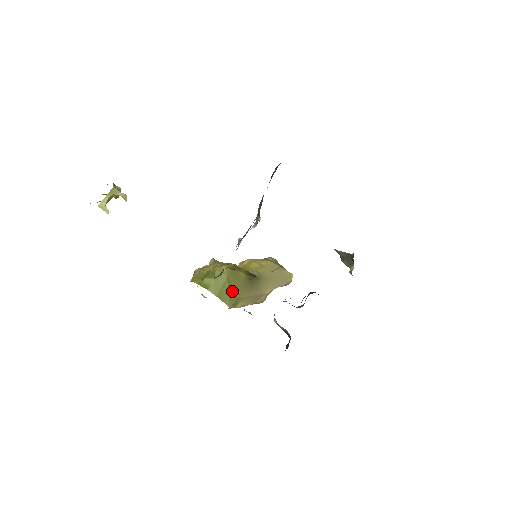
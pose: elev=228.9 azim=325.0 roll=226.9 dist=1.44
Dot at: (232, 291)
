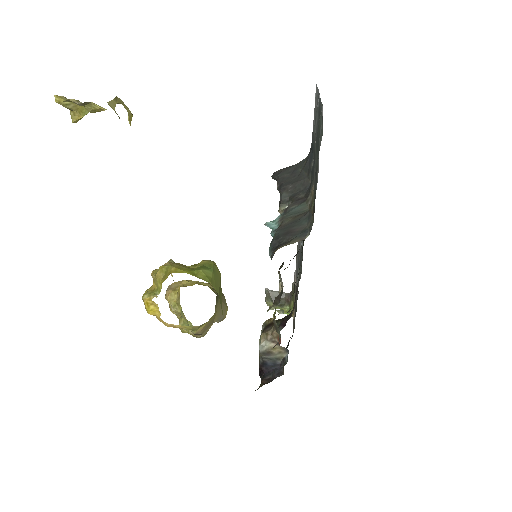
Dot at: occluded
